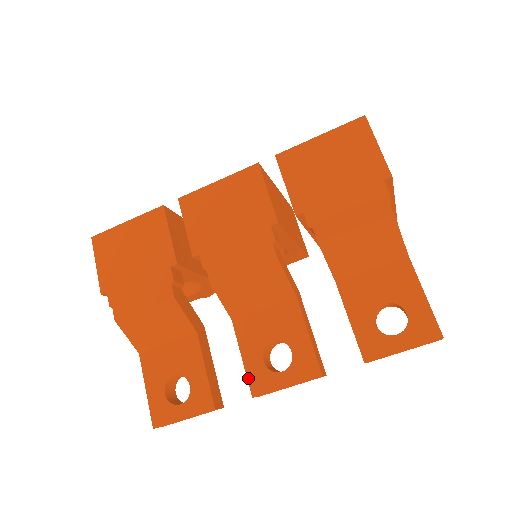
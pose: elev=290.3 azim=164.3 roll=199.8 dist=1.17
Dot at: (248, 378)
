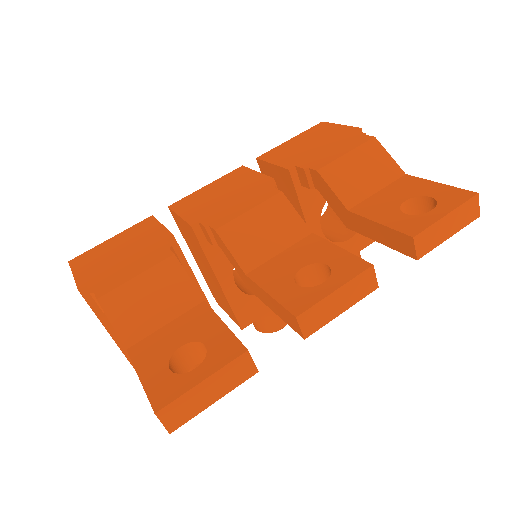
Dot at: (283, 305)
